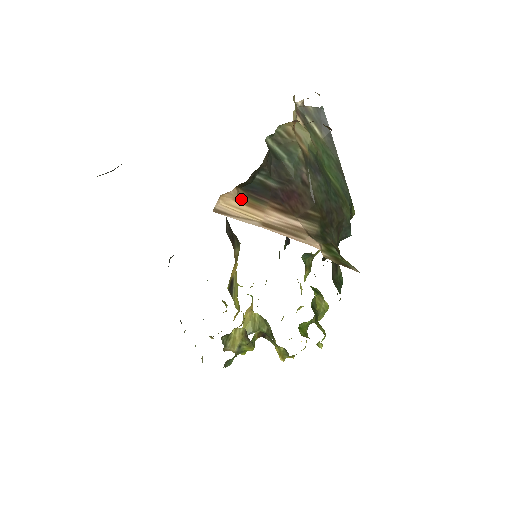
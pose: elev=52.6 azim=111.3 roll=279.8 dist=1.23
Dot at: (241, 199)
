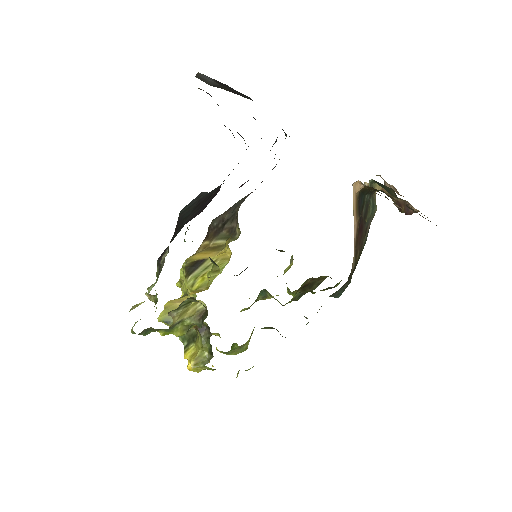
Dot at: (356, 198)
